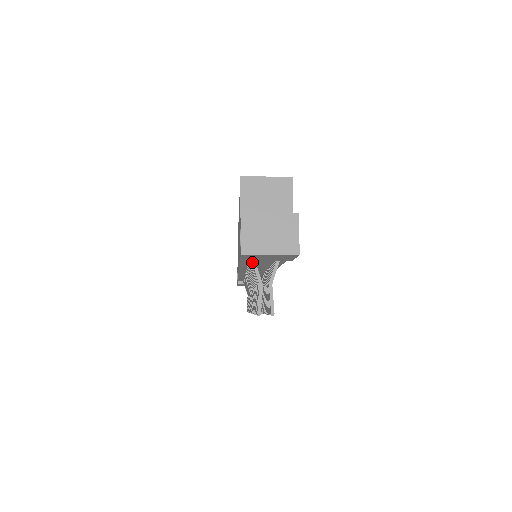
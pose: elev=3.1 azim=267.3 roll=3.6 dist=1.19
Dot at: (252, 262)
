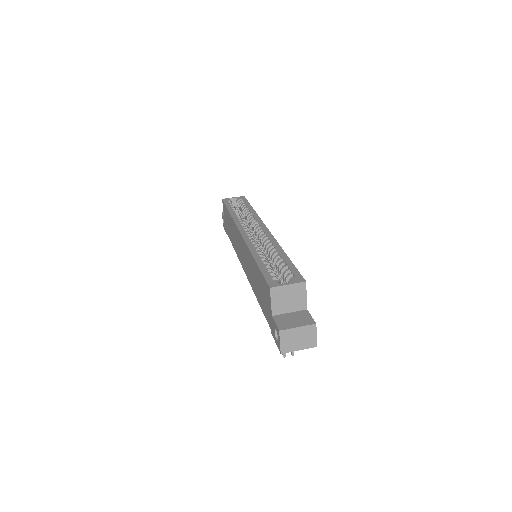
Dot at: occluded
